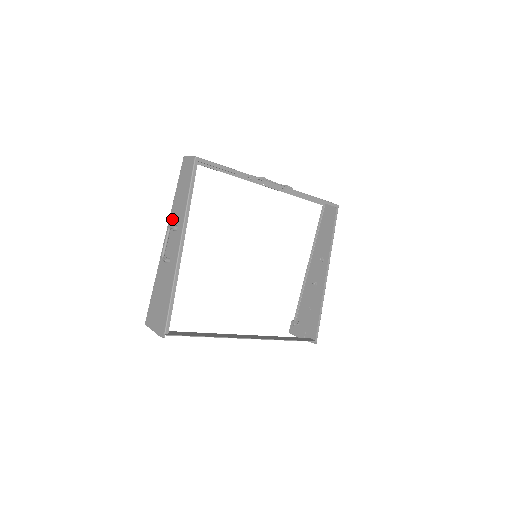
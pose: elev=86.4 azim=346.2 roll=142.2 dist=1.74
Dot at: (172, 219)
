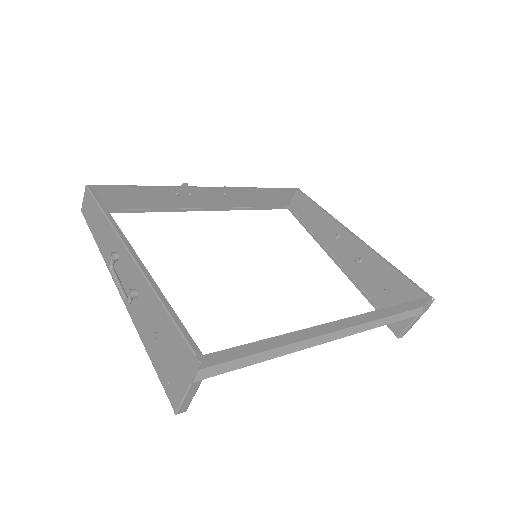
Dot at: (109, 262)
